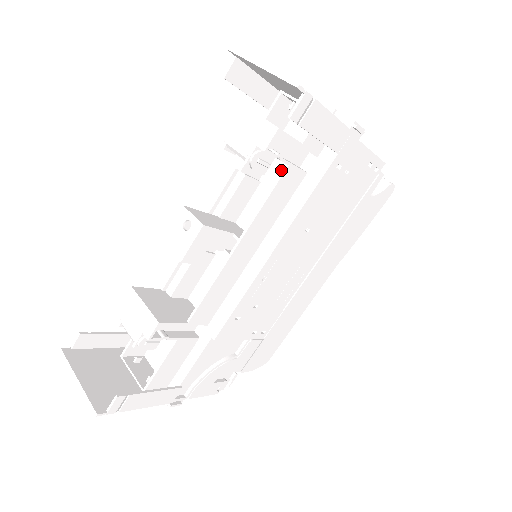
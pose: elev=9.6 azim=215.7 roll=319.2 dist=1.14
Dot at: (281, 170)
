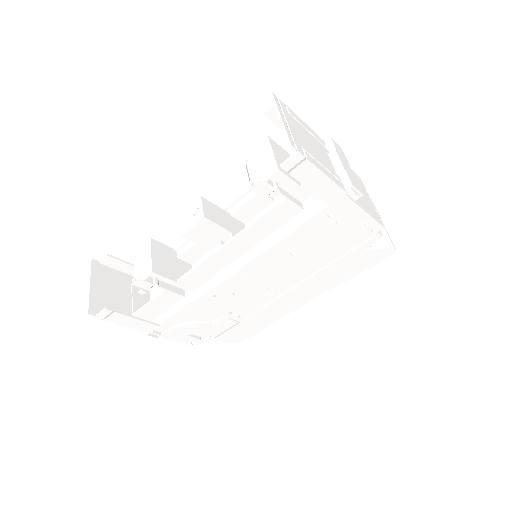
Dot at: occluded
